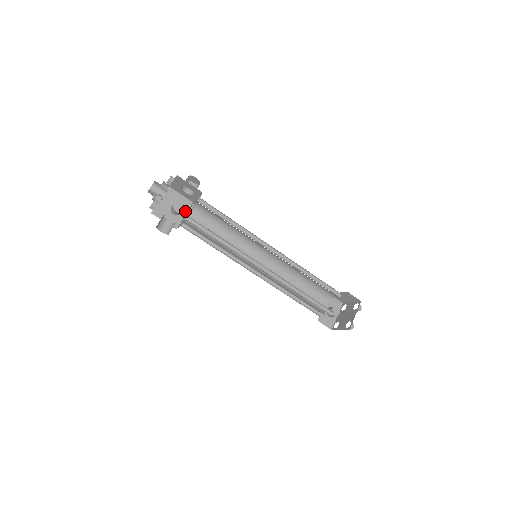
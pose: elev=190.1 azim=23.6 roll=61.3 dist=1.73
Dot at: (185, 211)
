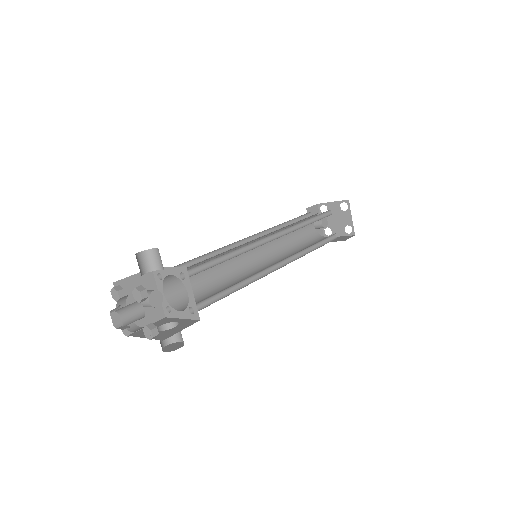
Dot at: (154, 287)
